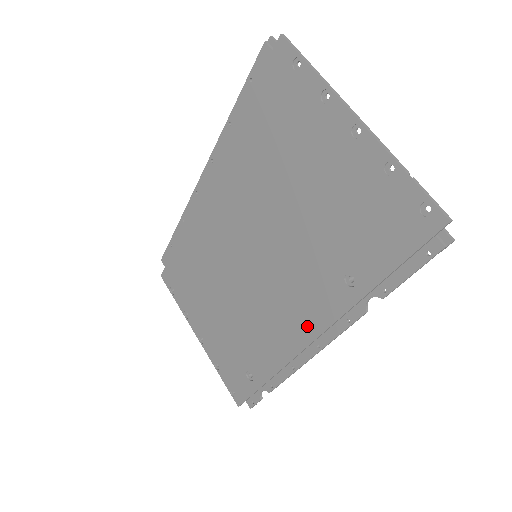
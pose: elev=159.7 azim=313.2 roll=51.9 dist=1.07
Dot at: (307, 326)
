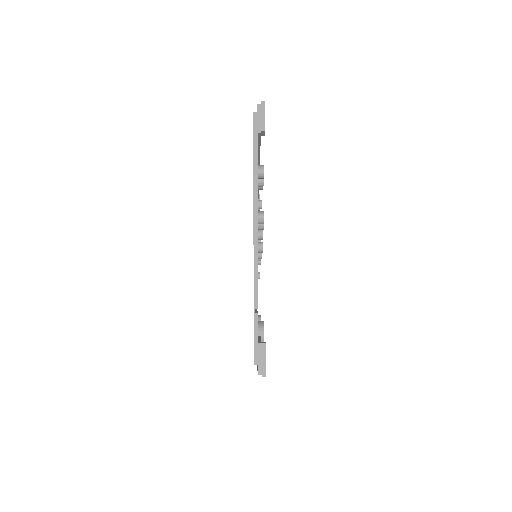
Dot at: occluded
